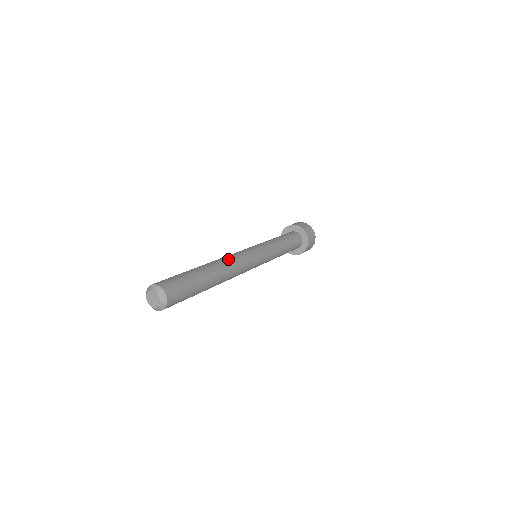
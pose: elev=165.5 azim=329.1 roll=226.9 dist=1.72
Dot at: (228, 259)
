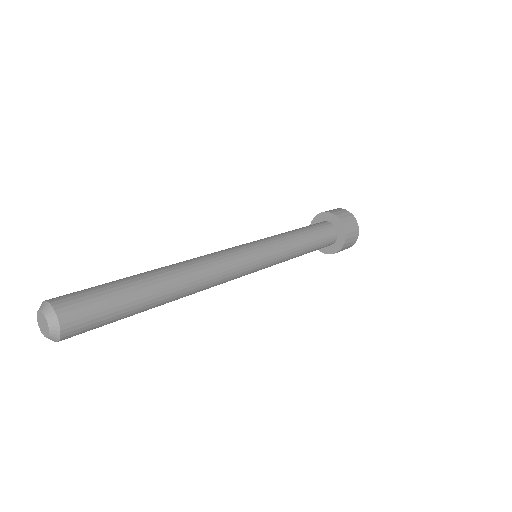
Dot at: (206, 276)
